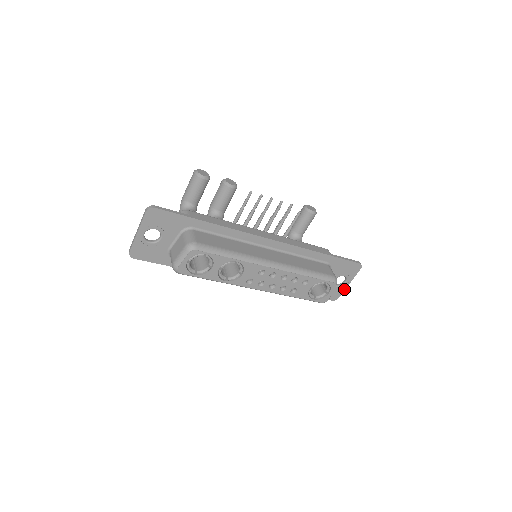
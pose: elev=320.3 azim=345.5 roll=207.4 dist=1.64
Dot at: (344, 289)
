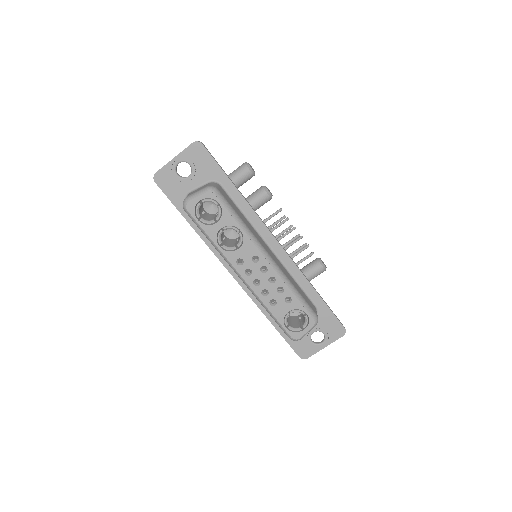
Dot at: (317, 351)
